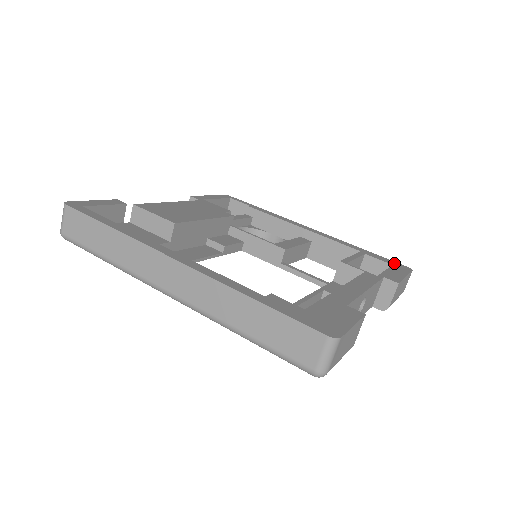
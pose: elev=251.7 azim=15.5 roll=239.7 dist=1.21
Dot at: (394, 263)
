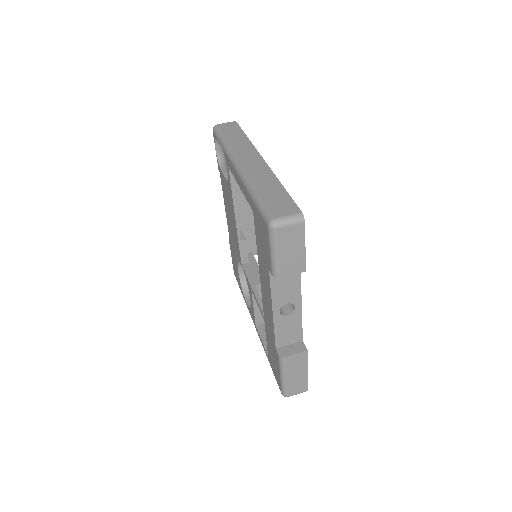
Dot at: occluded
